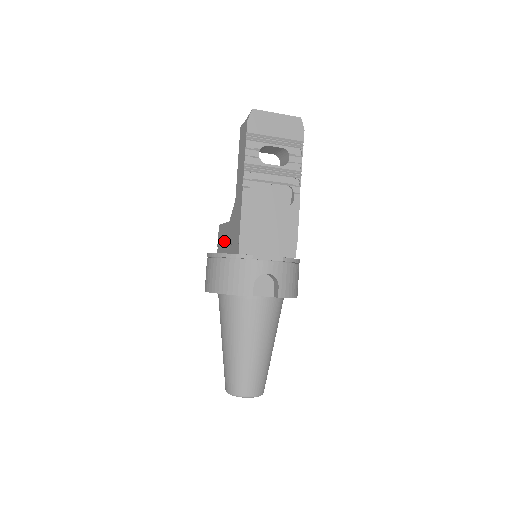
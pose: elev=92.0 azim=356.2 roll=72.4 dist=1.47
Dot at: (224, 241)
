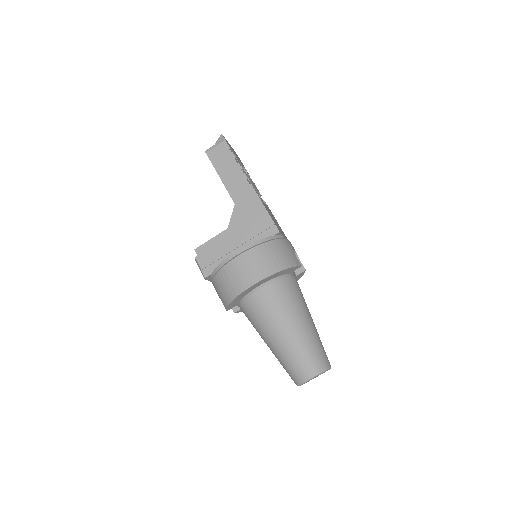
Dot at: (225, 250)
